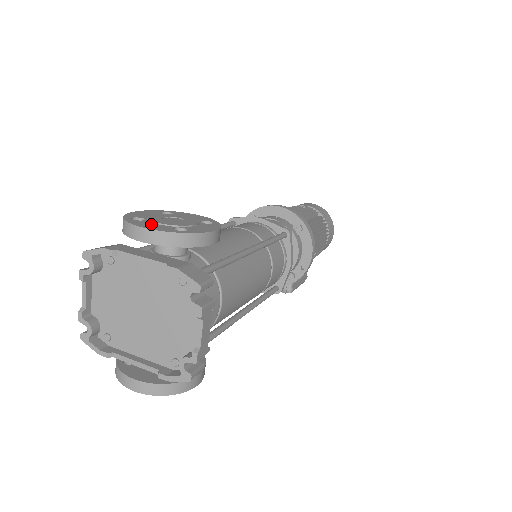
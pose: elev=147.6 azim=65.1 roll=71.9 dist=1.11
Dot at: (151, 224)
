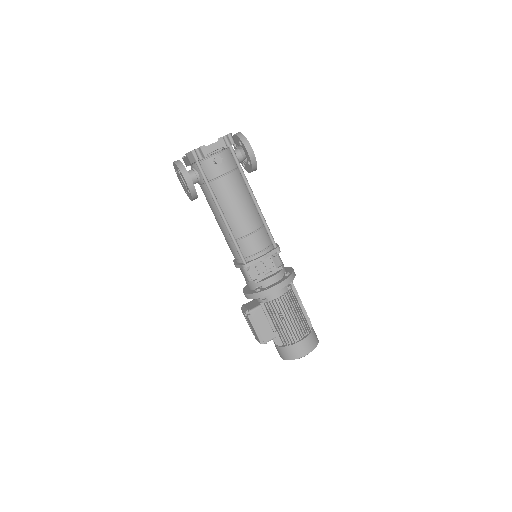
Dot at: occluded
